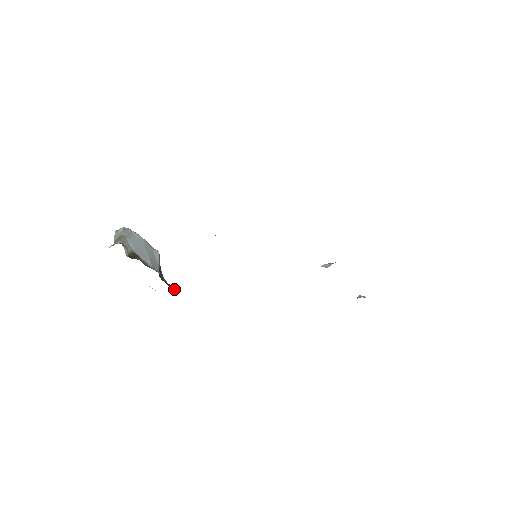
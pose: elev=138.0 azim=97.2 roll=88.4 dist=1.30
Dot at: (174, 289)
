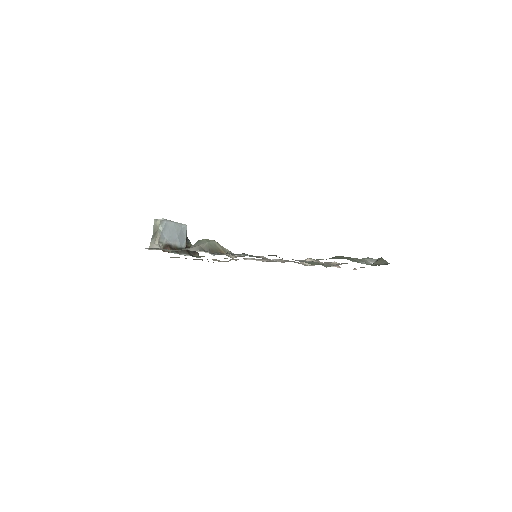
Dot at: occluded
